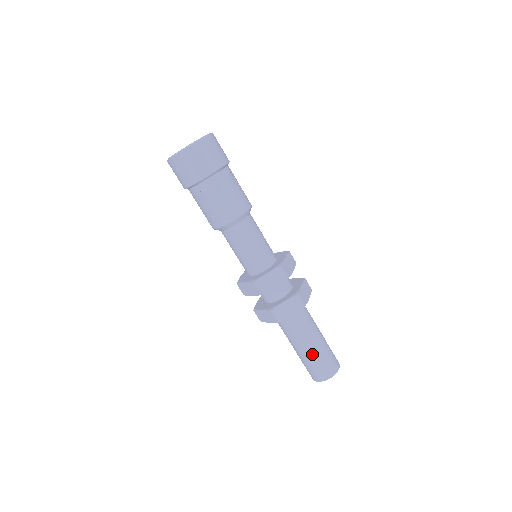
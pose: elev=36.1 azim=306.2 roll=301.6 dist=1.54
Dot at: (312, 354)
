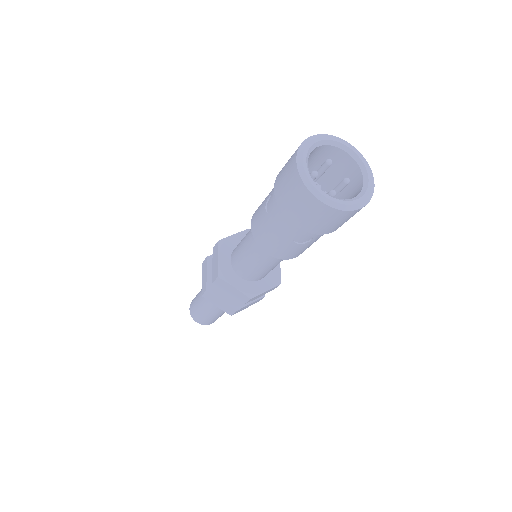
Dot at: occluded
